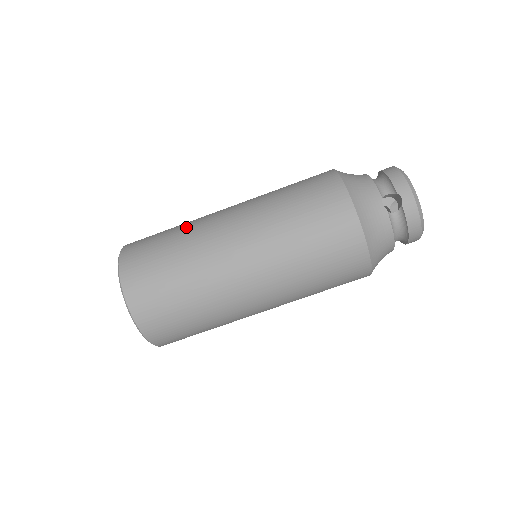
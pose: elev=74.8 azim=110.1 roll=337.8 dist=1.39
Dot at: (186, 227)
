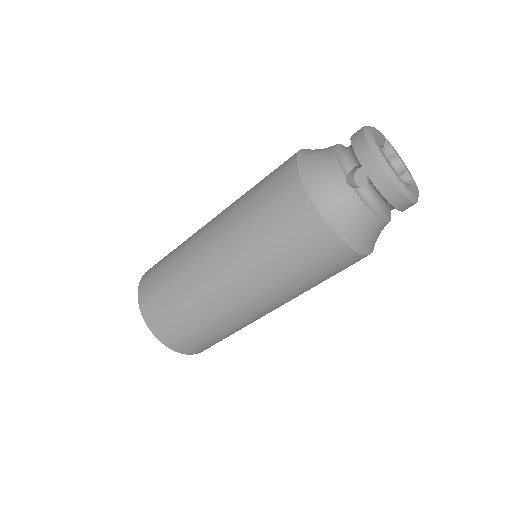
Dot at: (181, 247)
